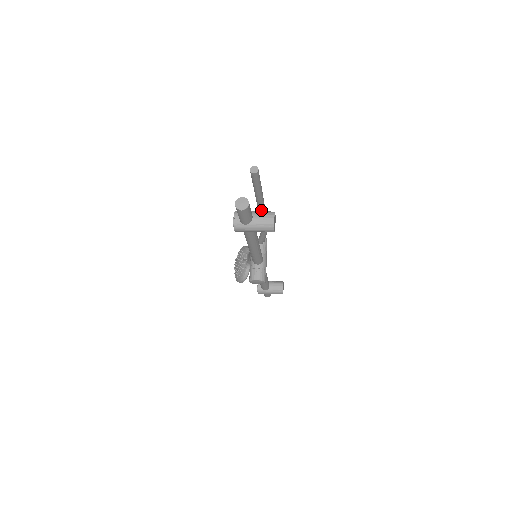
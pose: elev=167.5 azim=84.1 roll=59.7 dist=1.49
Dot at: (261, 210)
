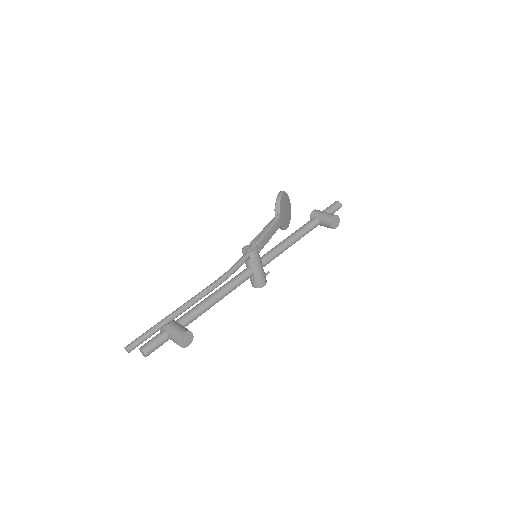
Dot at: (187, 308)
